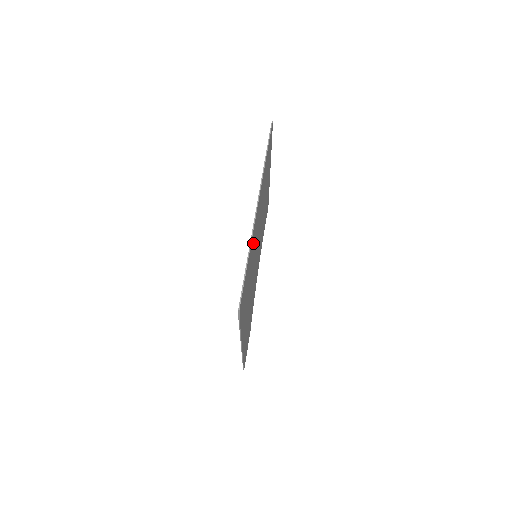
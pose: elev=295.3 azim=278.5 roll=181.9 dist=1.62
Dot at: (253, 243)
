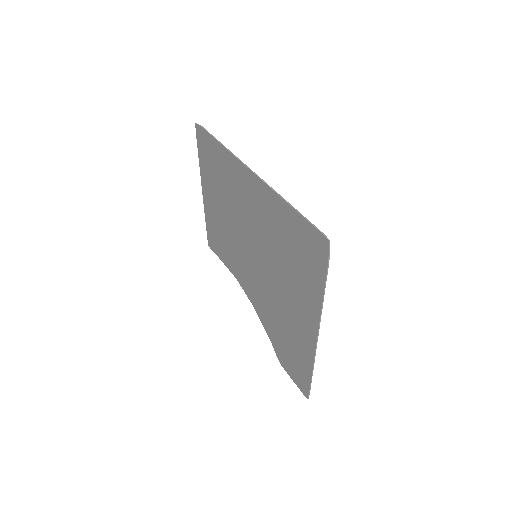
Dot at: (269, 211)
